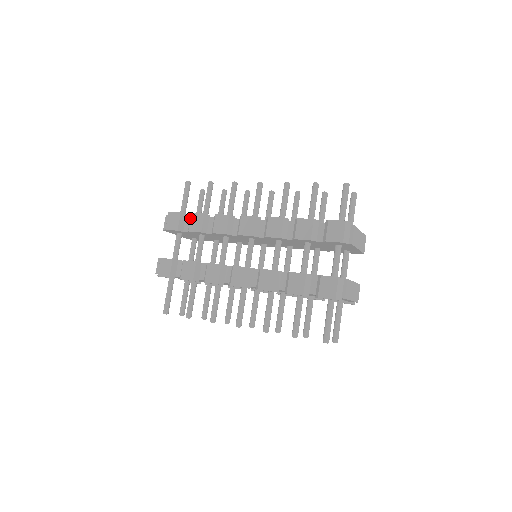
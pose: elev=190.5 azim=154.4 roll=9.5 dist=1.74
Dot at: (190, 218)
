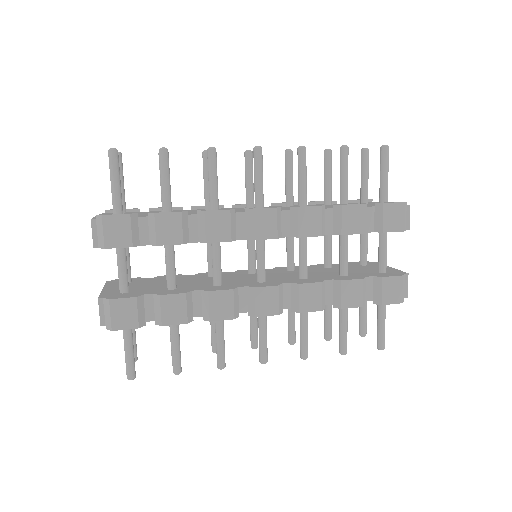
Dot at: (154, 222)
